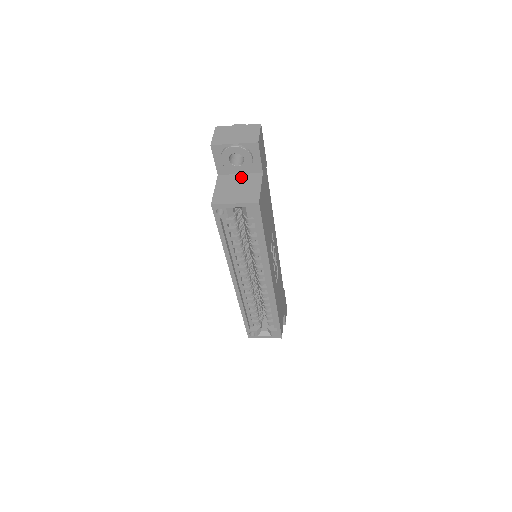
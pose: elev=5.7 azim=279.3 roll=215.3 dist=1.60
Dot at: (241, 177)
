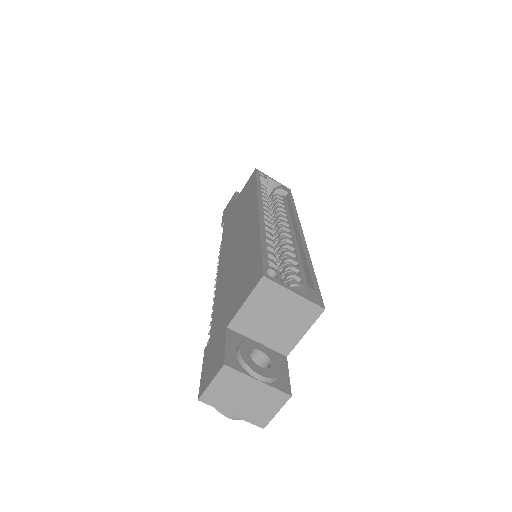
Dot at: occluded
